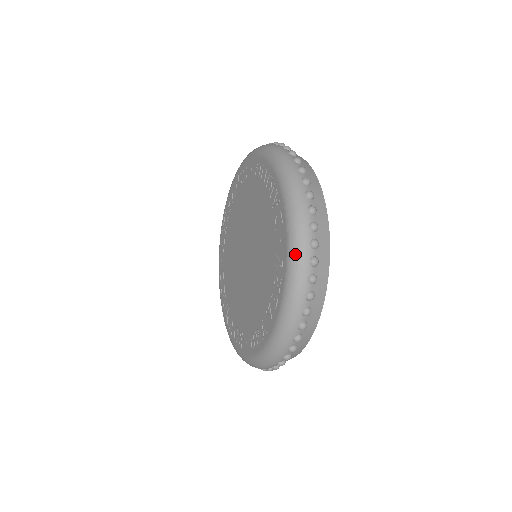
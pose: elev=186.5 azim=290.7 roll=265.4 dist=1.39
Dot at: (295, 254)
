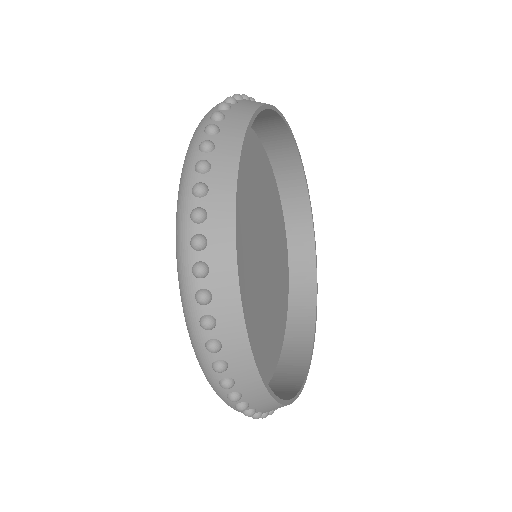
Dot at: (199, 123)
